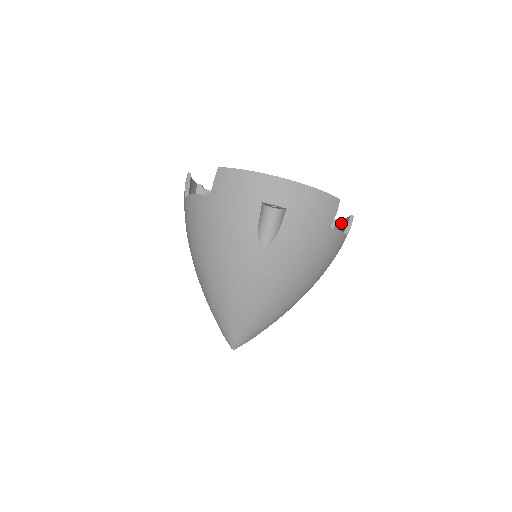
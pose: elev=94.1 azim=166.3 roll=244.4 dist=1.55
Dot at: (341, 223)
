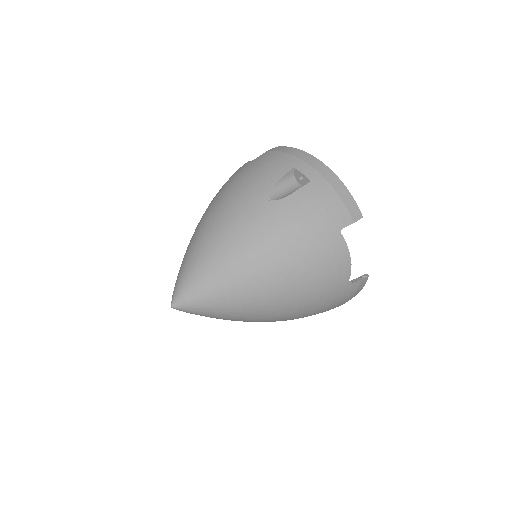
Dot at: occluded
